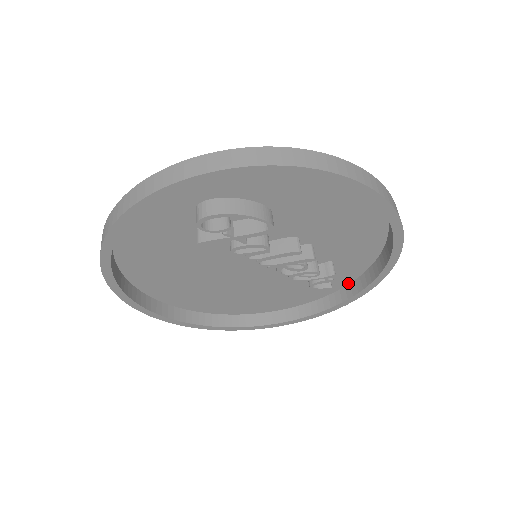
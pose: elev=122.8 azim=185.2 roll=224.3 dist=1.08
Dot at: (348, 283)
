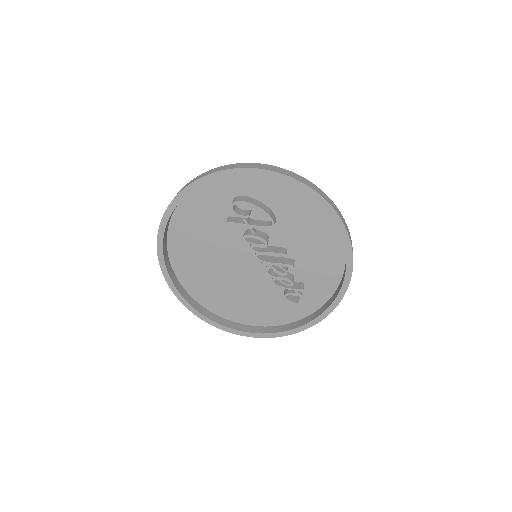
Dot at: (311, 313)
